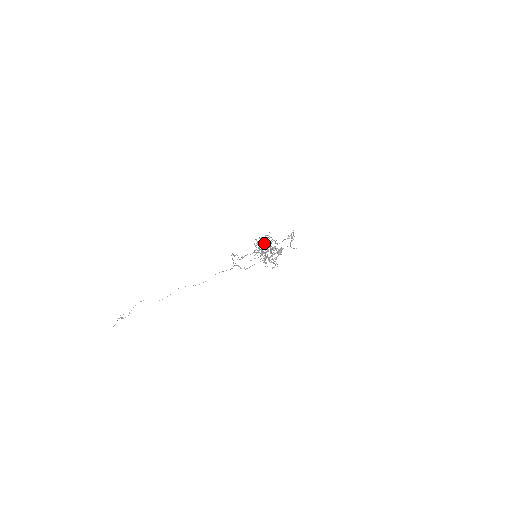
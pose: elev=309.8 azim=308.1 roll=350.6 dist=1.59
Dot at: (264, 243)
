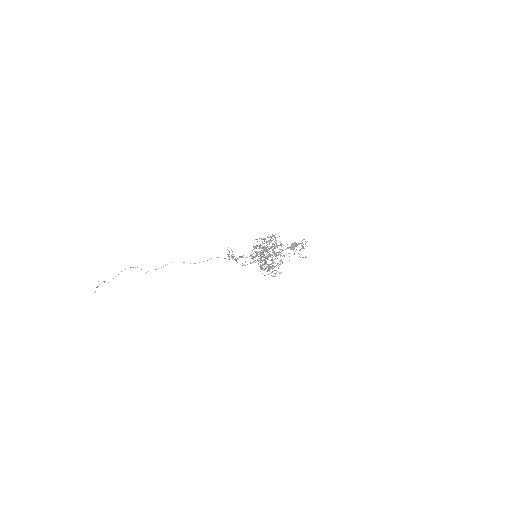
Dot at: (267, 244)
